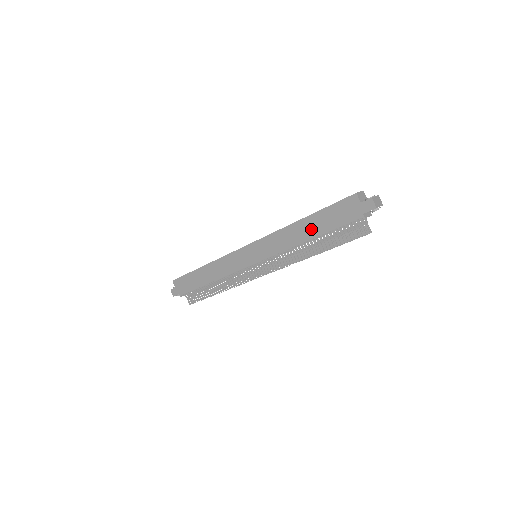
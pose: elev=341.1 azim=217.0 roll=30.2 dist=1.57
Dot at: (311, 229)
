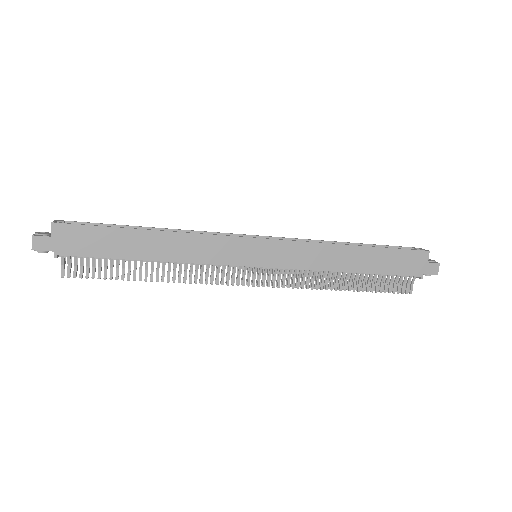
Dot at: (363, 262)
